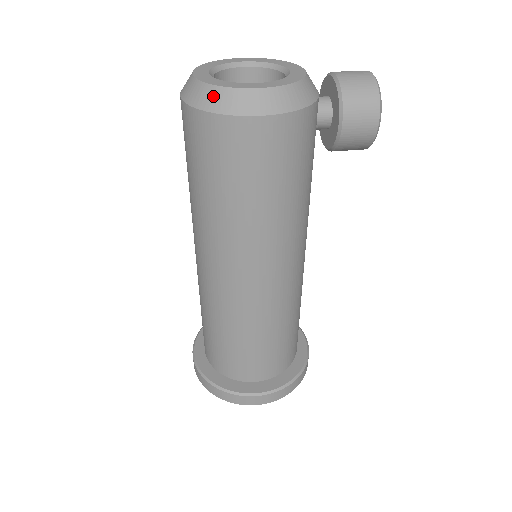
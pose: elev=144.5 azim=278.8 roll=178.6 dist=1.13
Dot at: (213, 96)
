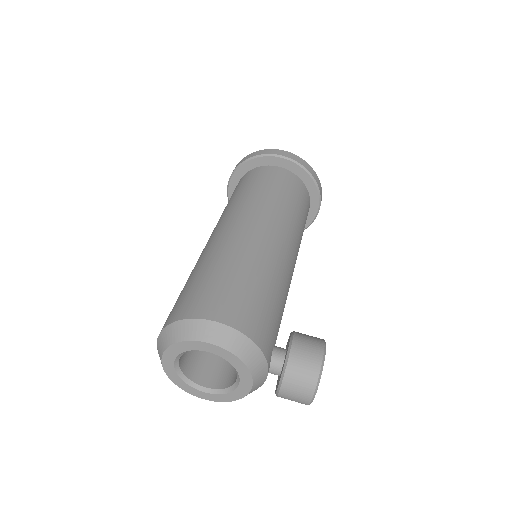
Dot at: occluded
